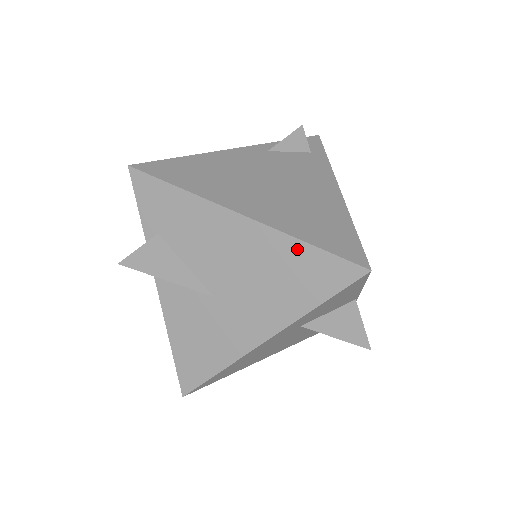
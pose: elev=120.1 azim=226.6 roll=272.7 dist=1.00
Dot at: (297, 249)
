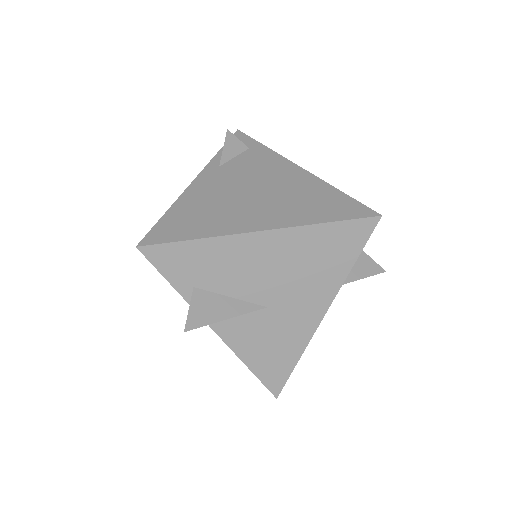
Dot at: (320, 232)
